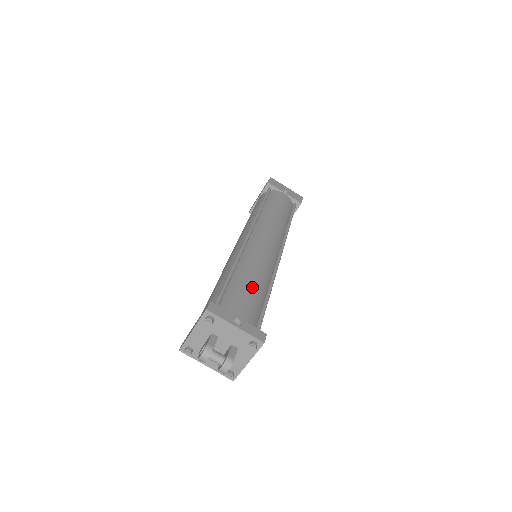
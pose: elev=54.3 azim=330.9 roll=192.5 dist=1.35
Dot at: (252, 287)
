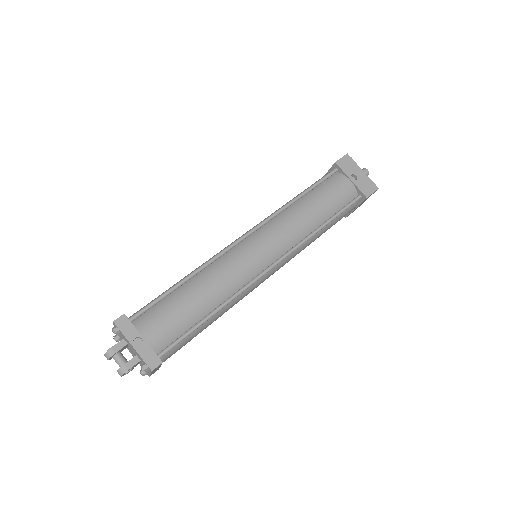
Dot at: (189, 306)
